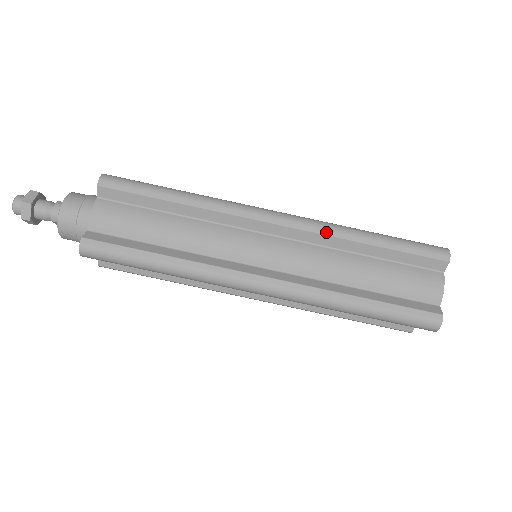
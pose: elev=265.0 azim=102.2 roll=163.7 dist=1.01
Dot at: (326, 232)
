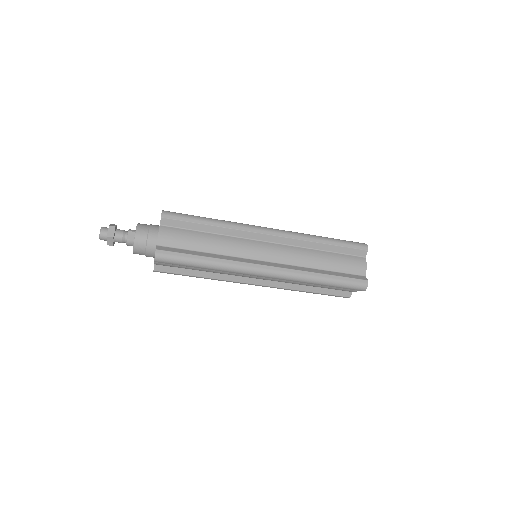
Dot at: (294, 281)
